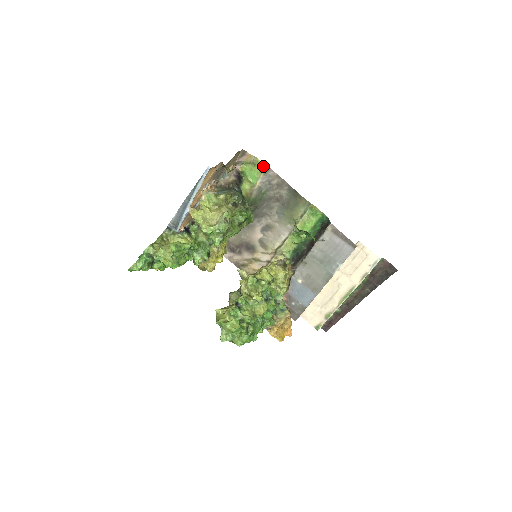
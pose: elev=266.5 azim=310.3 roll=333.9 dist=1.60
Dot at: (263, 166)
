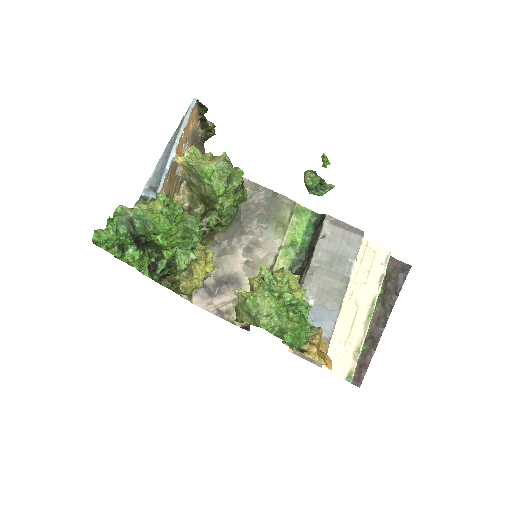
Dot at: occluded
